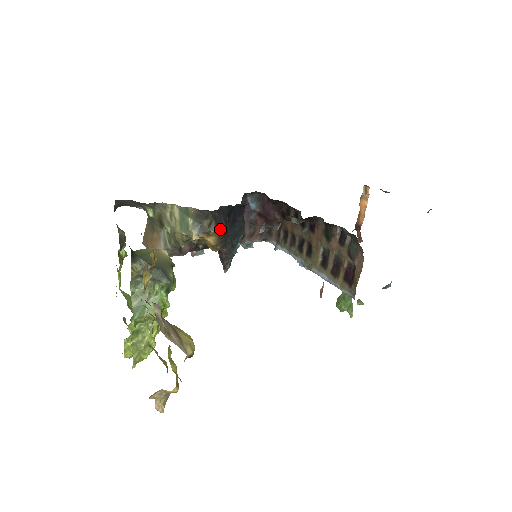
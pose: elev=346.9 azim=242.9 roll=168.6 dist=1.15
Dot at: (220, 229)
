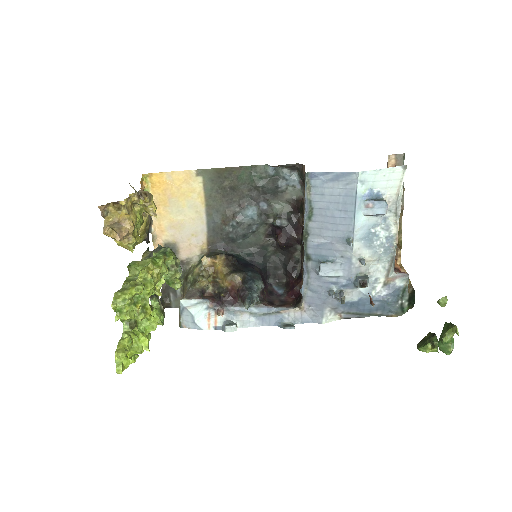
Dot at: (225, 255)
